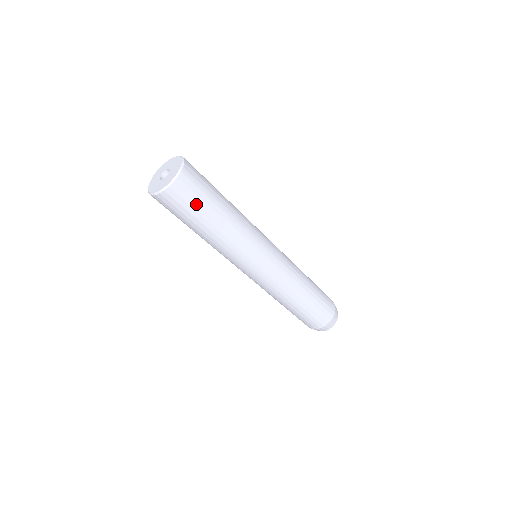
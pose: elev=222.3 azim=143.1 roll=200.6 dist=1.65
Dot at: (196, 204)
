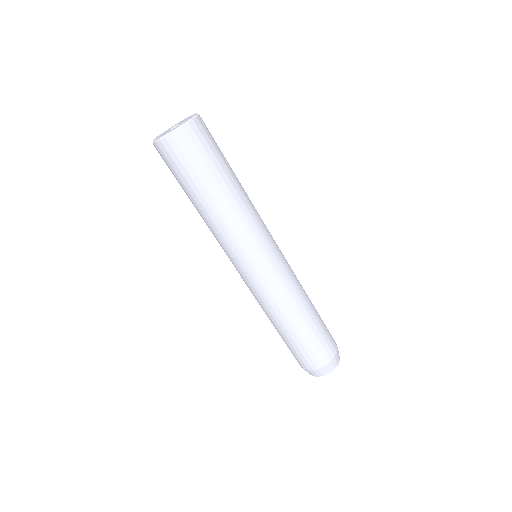
Dot at: (215, 150)
